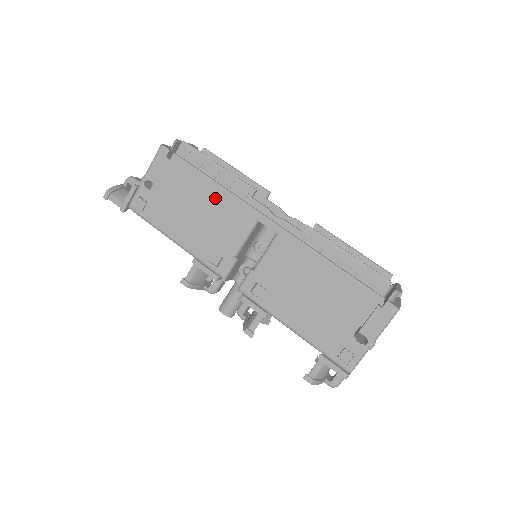
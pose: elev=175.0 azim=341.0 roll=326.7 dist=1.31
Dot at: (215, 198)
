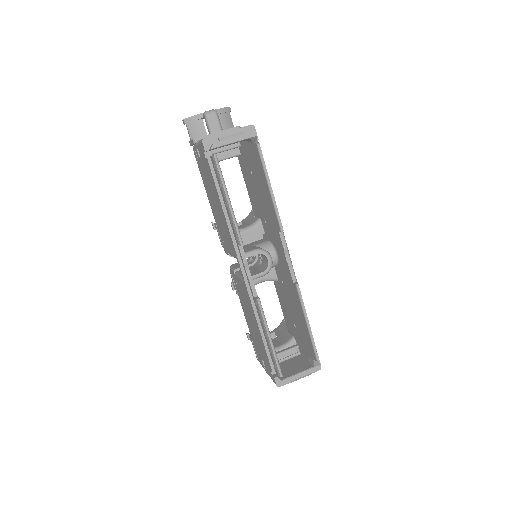
Dot at: (223, 217)
